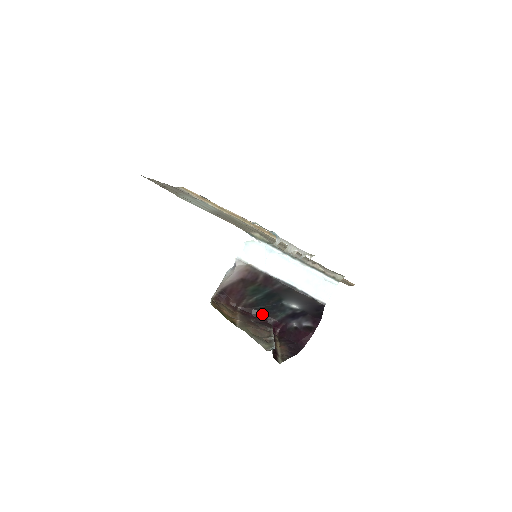
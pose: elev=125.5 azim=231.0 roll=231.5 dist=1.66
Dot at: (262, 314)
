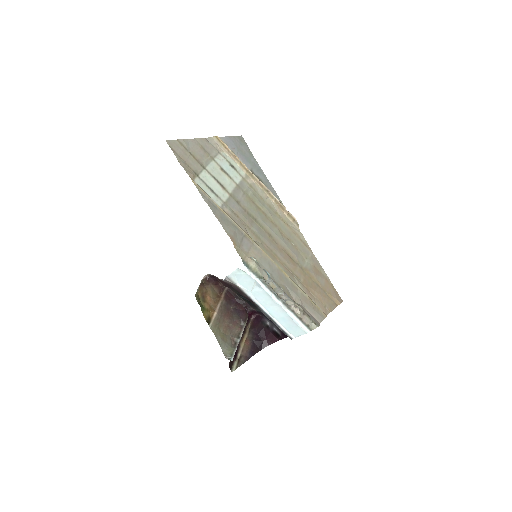
Dot at: (244, 302)
